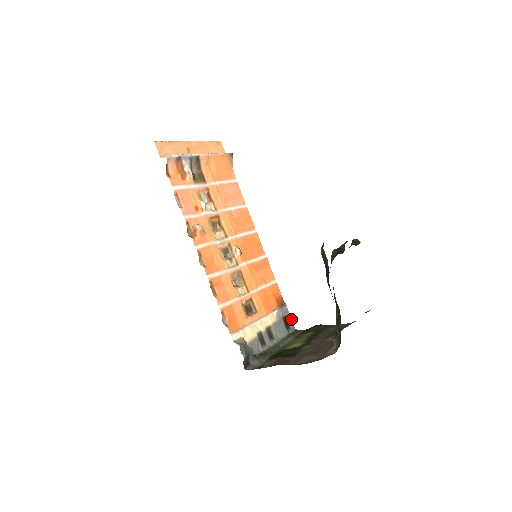
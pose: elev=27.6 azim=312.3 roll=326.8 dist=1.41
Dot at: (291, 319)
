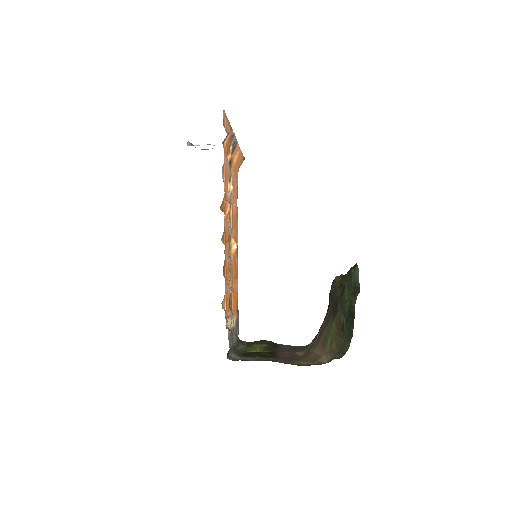
Dot at: occluded
